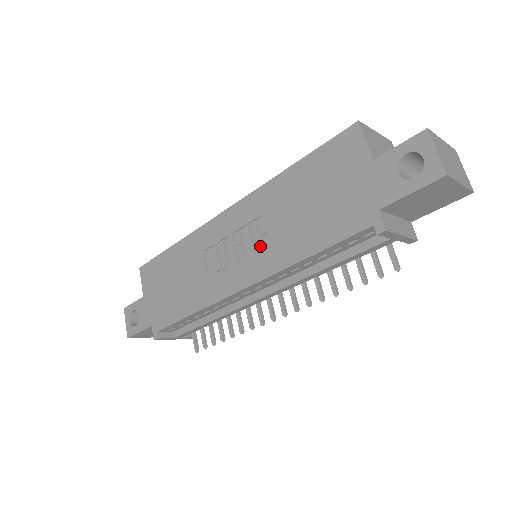
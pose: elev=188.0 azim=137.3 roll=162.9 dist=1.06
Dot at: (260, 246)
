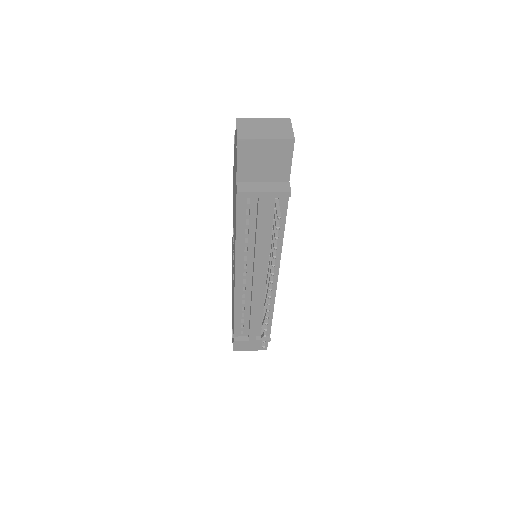
Dot at: occluded
